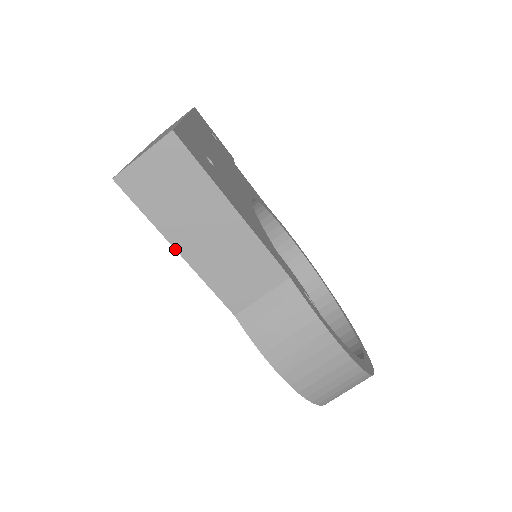
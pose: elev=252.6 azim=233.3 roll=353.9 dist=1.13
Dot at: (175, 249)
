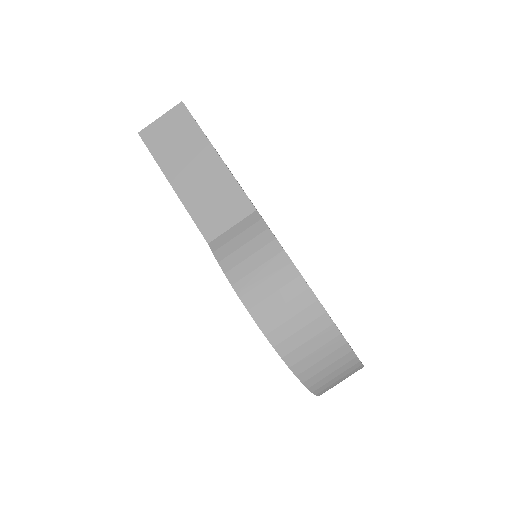
Dot at: (170, 184)
